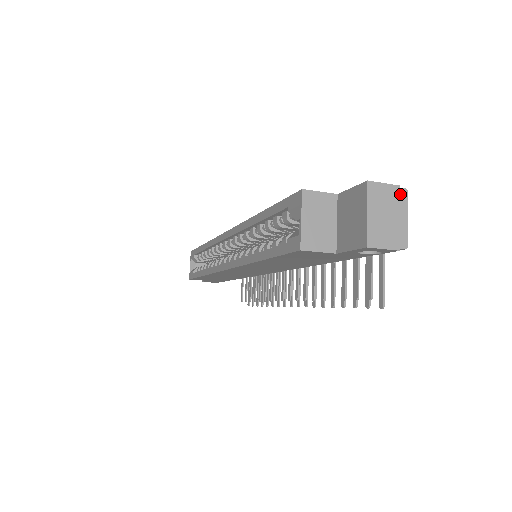
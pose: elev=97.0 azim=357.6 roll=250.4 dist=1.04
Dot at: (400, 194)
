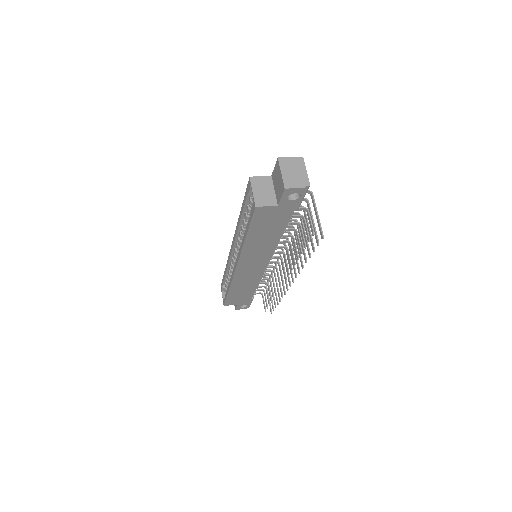
Dot at: (299, 160)
